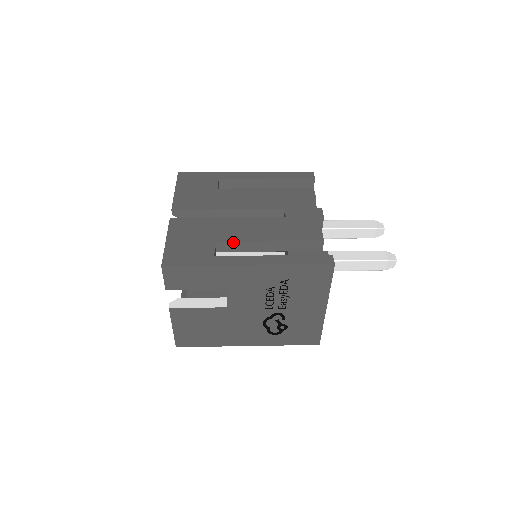
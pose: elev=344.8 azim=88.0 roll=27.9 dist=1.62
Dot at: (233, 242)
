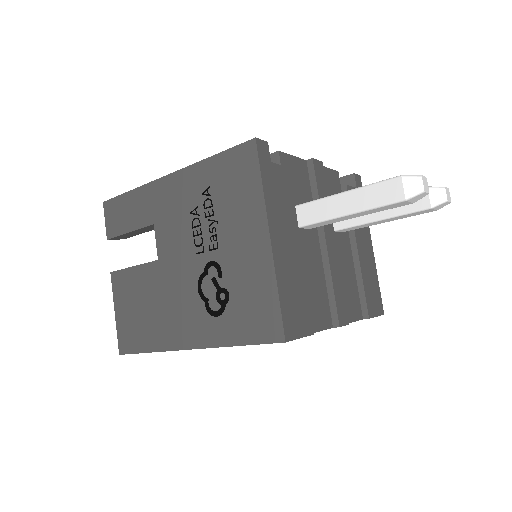
Dot at: occluded
